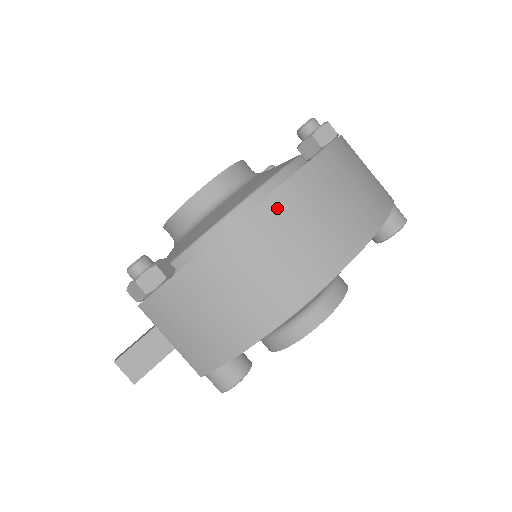
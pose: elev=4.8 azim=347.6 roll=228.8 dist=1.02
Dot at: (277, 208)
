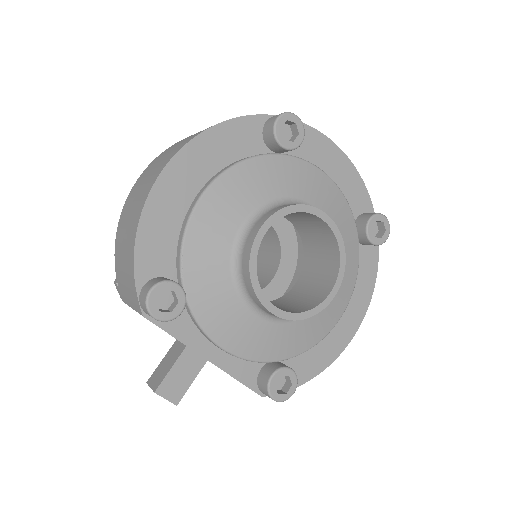
Dot at: (149, 167)
